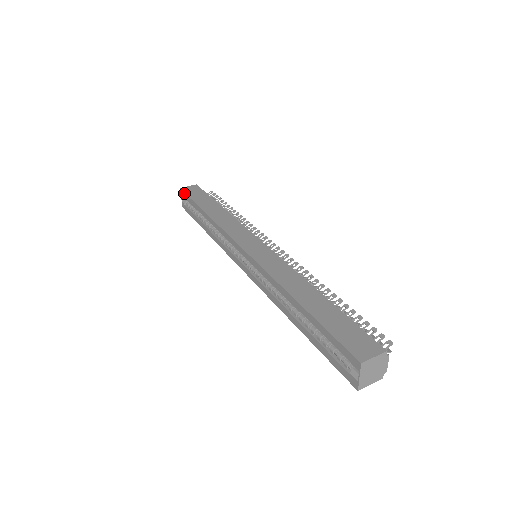
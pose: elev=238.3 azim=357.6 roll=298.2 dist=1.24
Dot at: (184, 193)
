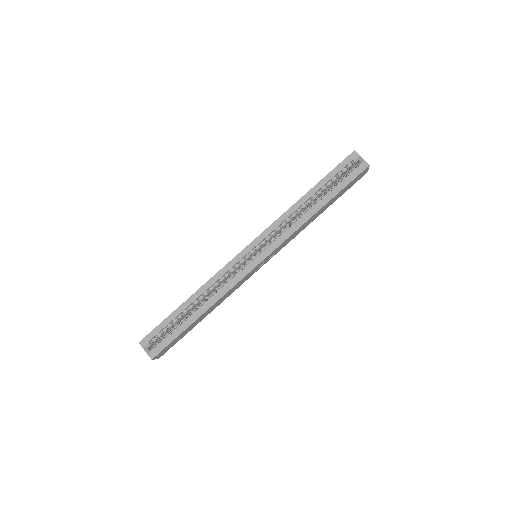
Dot at: (148, 334)
